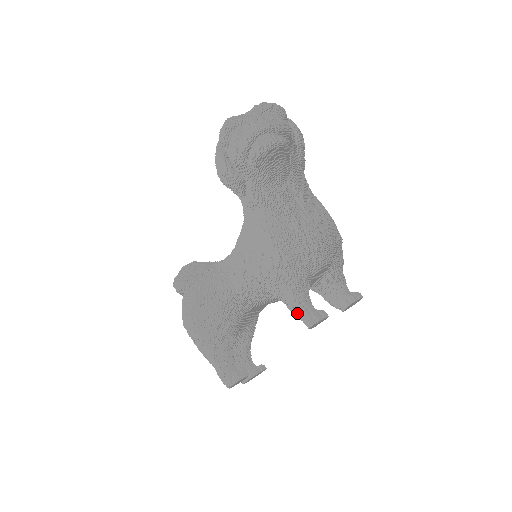
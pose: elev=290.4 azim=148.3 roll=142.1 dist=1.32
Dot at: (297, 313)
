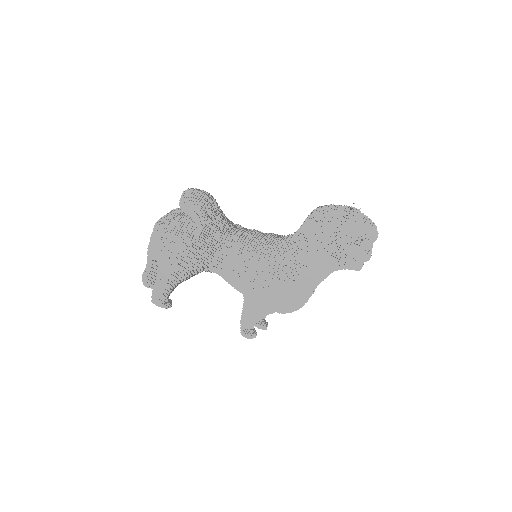
Dot at: (246, 321)
